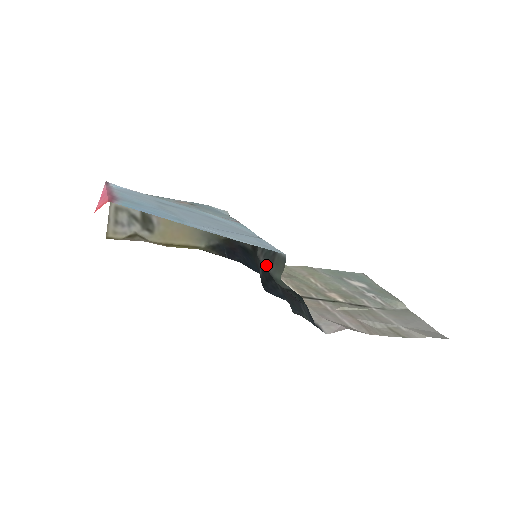
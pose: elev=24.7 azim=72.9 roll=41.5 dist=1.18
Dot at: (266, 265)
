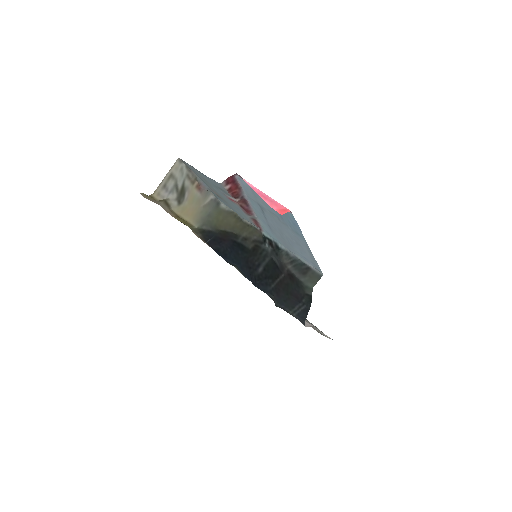
Dot at: (297, 273)
